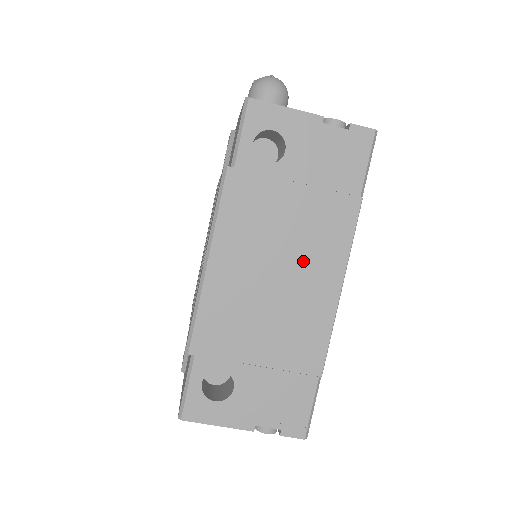
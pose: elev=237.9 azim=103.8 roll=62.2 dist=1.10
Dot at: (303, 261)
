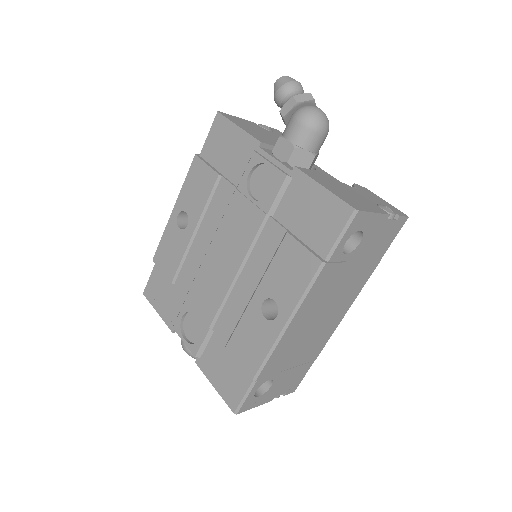
Dot at: (336, 305)
